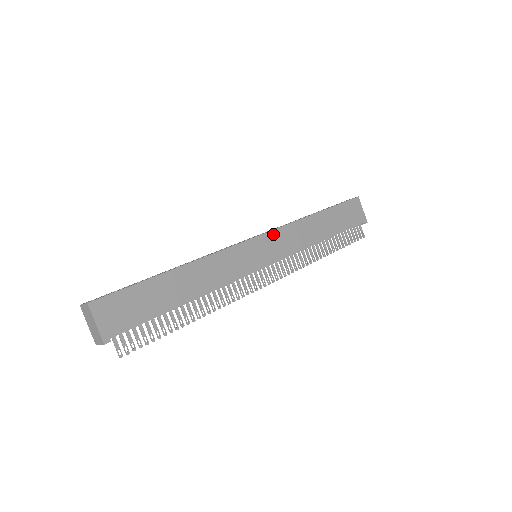
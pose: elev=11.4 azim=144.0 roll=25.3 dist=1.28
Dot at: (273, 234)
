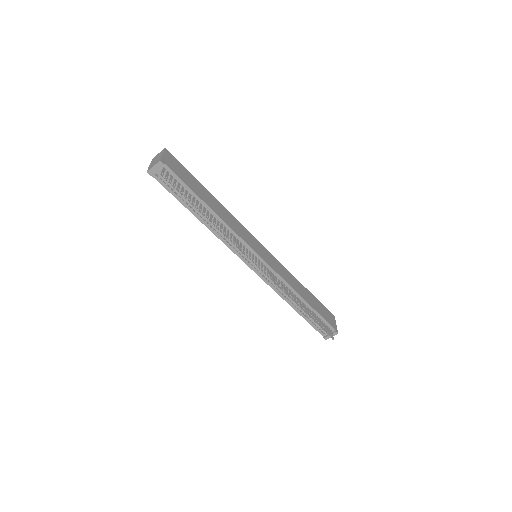
Dot at: (273, 256)
